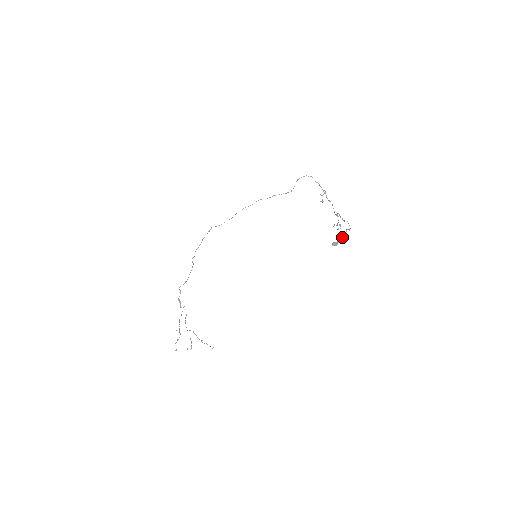
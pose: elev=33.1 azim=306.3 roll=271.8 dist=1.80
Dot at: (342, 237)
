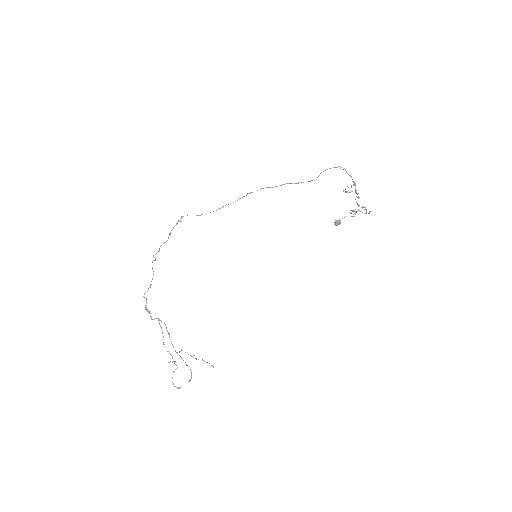
Dot at: occluded
